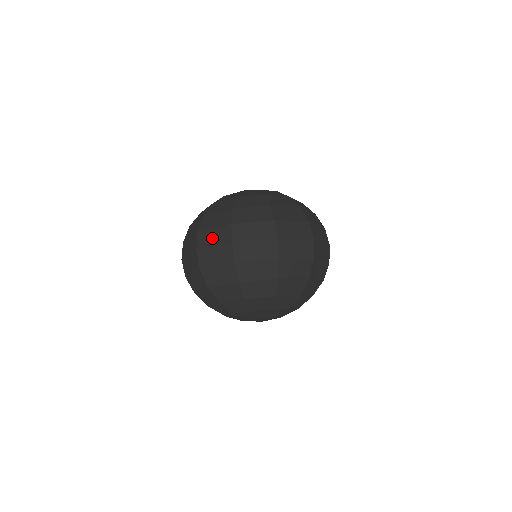
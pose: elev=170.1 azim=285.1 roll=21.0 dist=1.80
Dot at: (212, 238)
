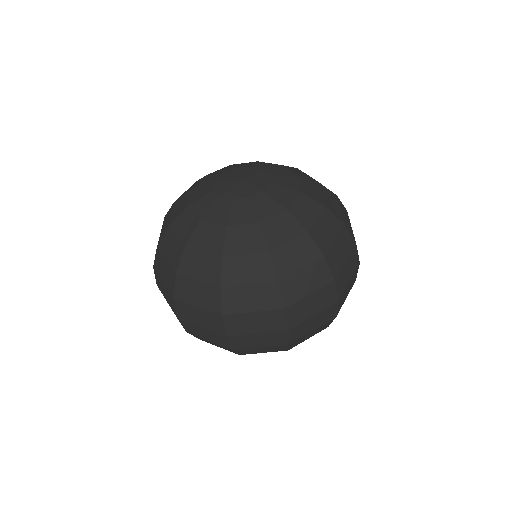
Dot at: (163, 290)
